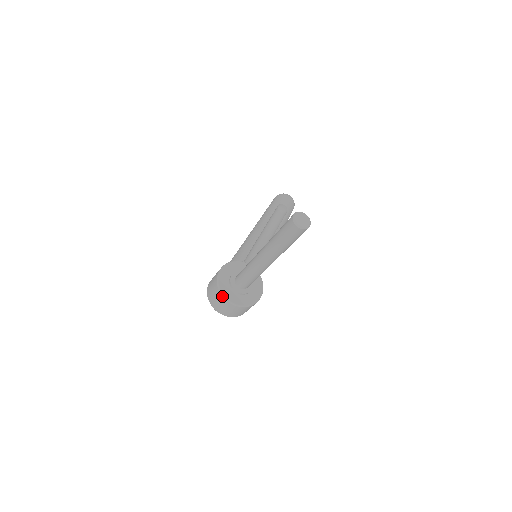
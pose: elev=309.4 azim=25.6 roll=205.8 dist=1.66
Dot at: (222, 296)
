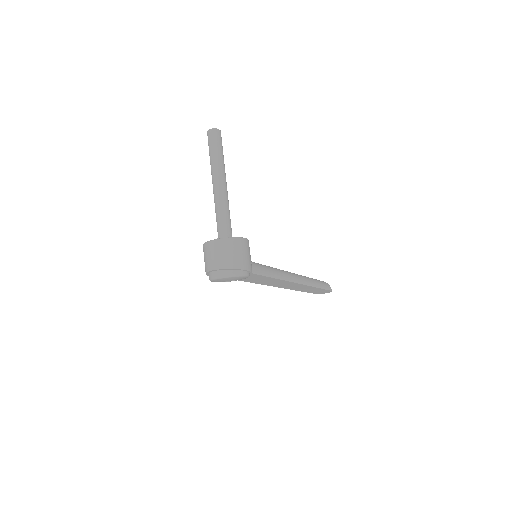
Dot at: (204, 244)
